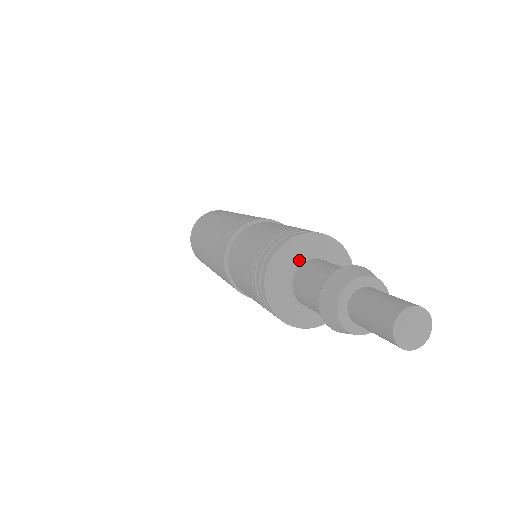
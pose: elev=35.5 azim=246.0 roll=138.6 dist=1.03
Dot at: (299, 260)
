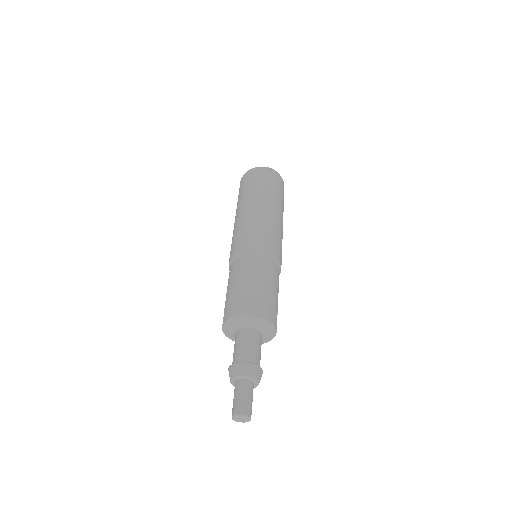
Dot at: (242, 326)
